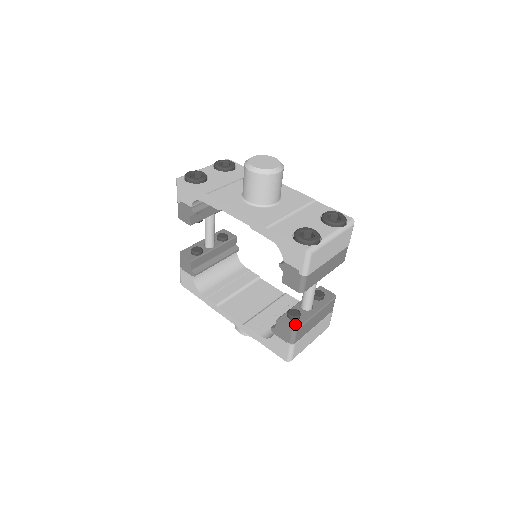
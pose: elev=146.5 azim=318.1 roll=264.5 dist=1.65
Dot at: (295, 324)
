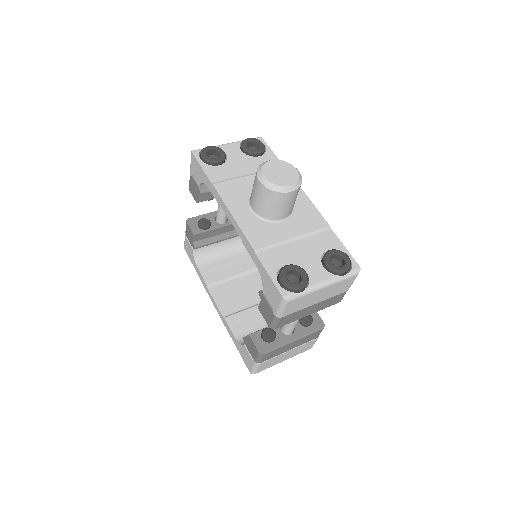
Dot at: (265, 347)
